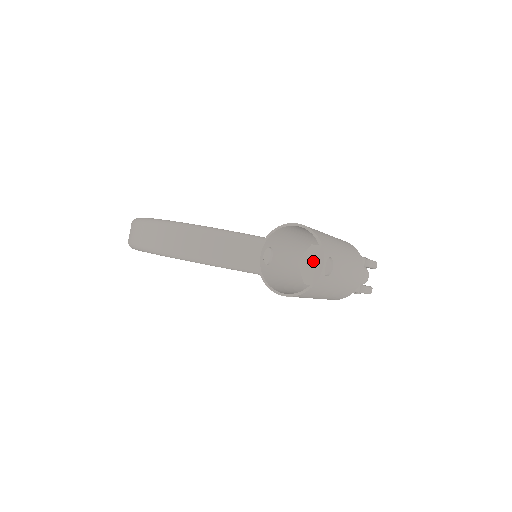
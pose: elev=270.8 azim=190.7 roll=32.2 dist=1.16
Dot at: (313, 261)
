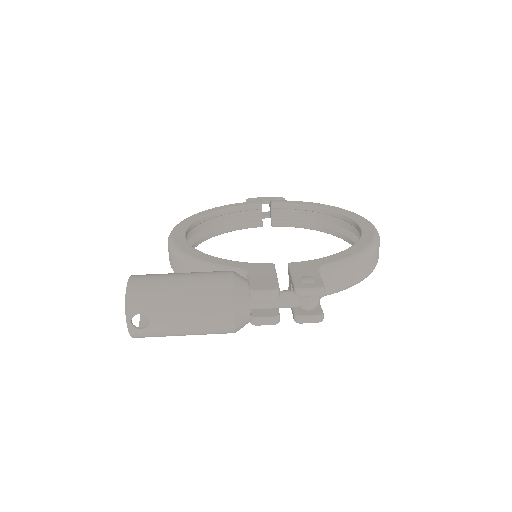
Dot at: occluded
